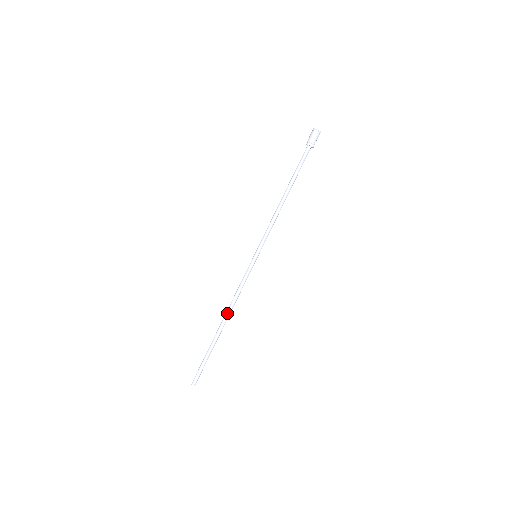
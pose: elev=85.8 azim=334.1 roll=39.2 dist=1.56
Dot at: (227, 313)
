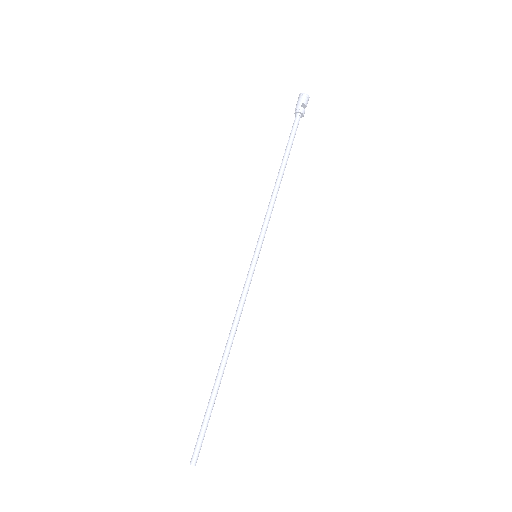
Dot at: (227, 341)
